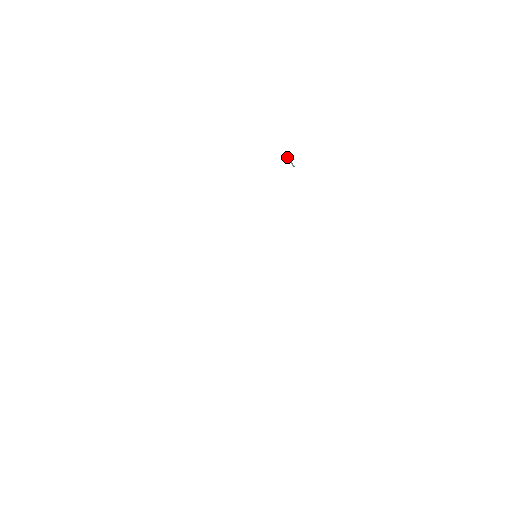
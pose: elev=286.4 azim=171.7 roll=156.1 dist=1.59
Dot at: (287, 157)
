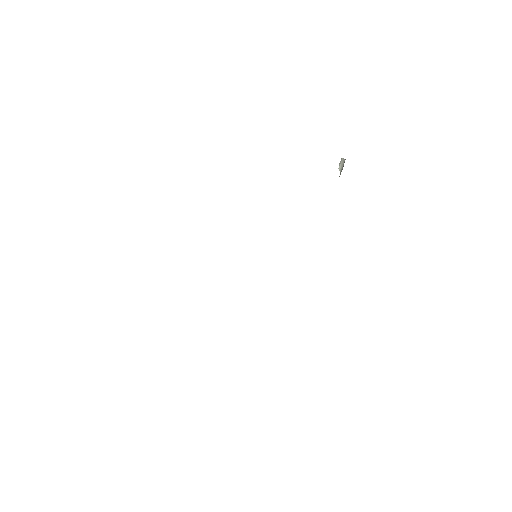
Dot at: (343, 158)
